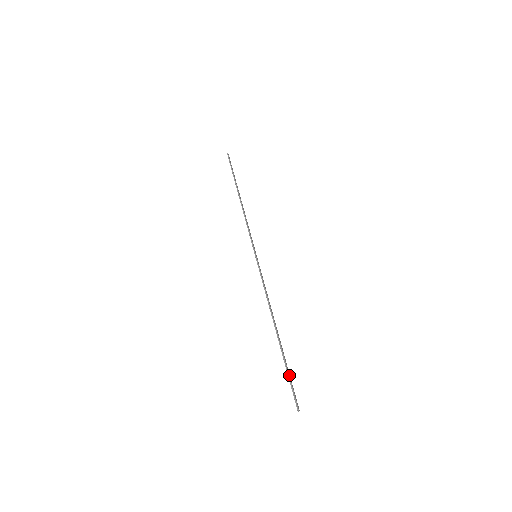
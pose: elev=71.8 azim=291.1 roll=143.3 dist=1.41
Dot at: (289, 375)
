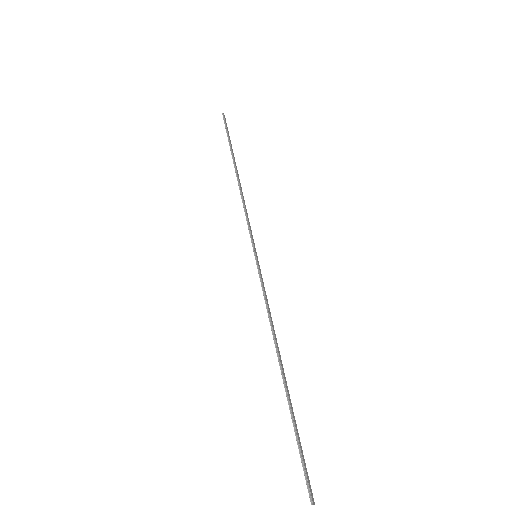
Dot at: (299, 444)
